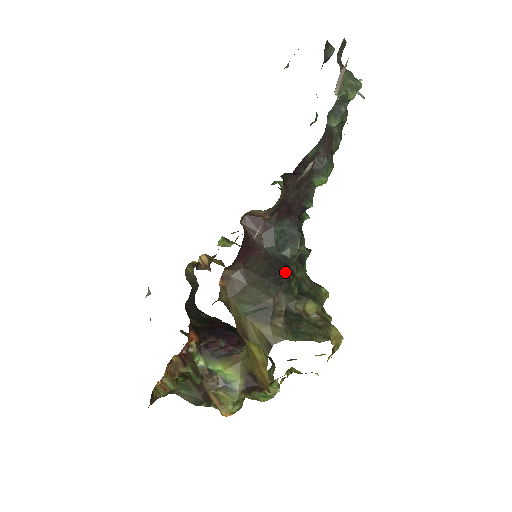
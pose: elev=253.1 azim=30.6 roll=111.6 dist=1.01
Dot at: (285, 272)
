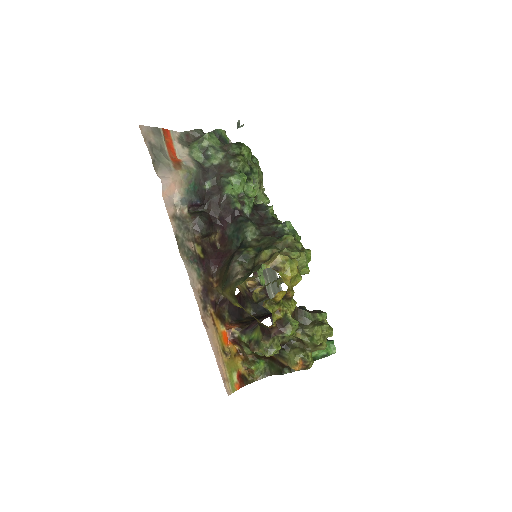
Dot at: (236, 251)
